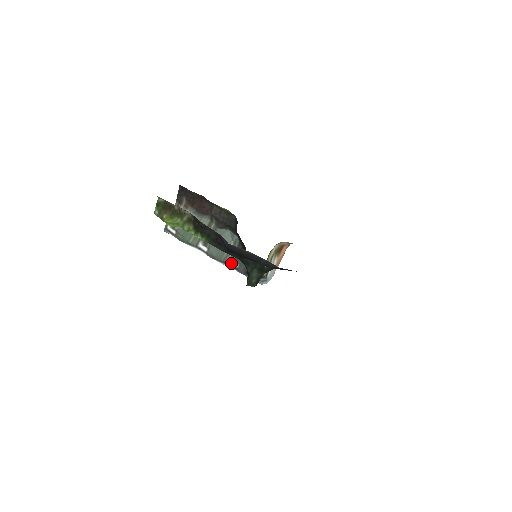
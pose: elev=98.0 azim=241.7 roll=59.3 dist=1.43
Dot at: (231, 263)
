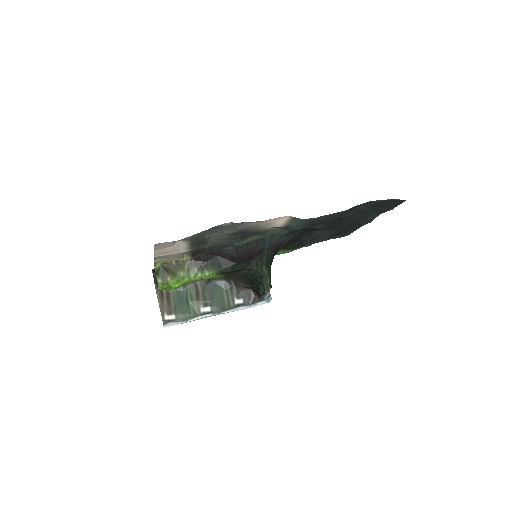
Dot at: (236, 303)
